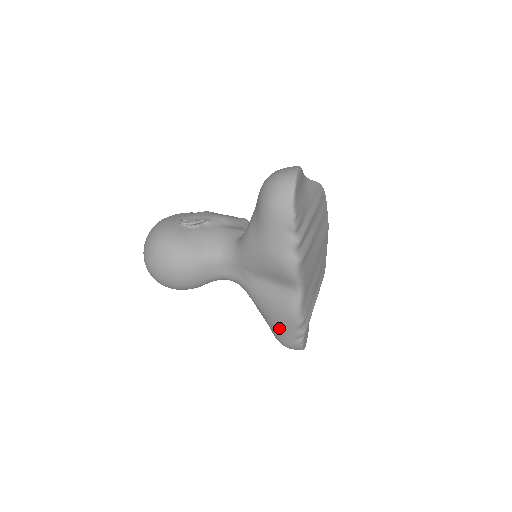
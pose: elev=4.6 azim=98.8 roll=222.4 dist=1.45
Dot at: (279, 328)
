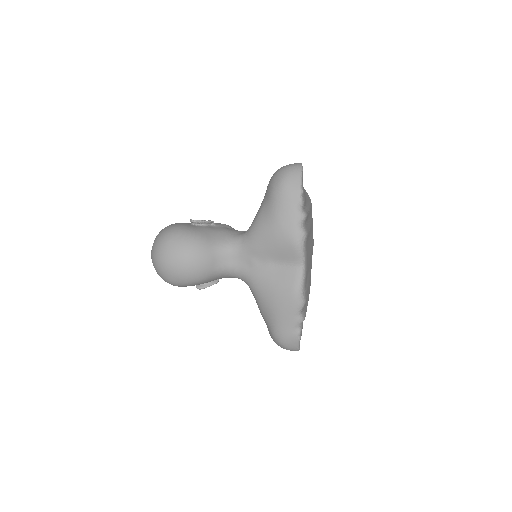
Dot at: (280, 315)
